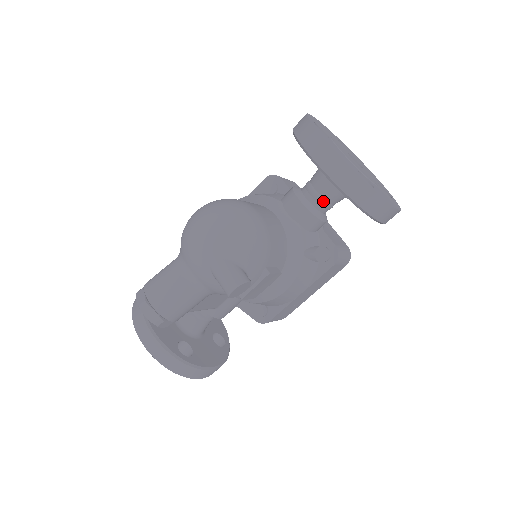
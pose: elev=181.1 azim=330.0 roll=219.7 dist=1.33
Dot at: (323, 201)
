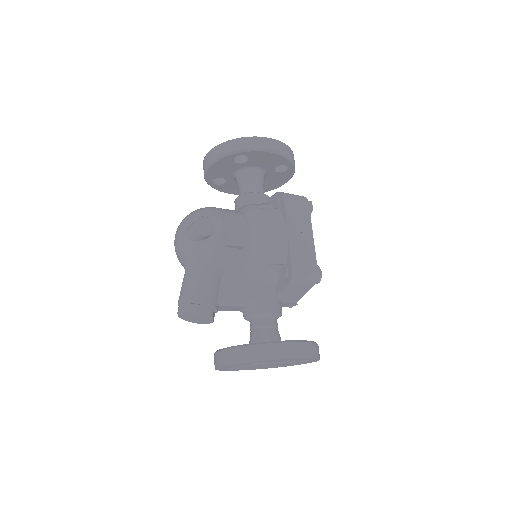
Dot at: (248, 186)
